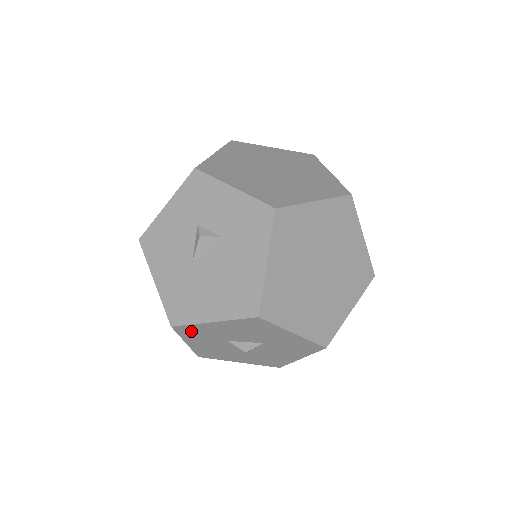
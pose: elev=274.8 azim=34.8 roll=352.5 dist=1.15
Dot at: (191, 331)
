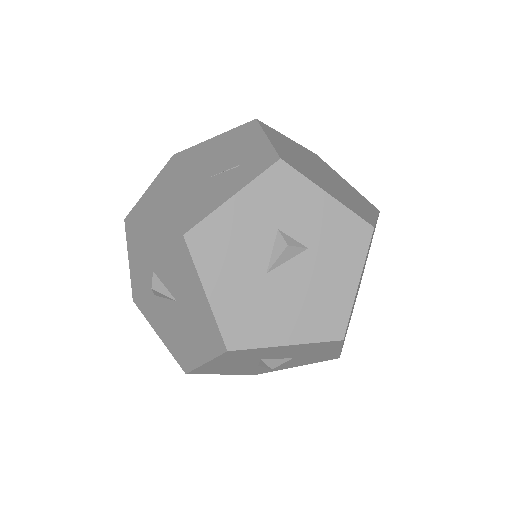
Dot at: (241, 353)
